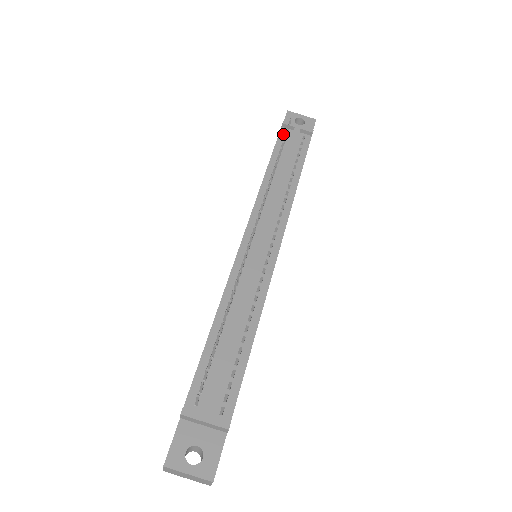
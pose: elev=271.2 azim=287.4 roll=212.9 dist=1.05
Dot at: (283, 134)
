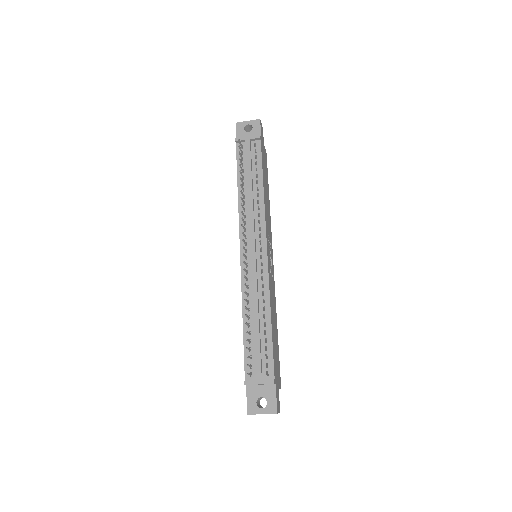
Dot at: (239, 150)
